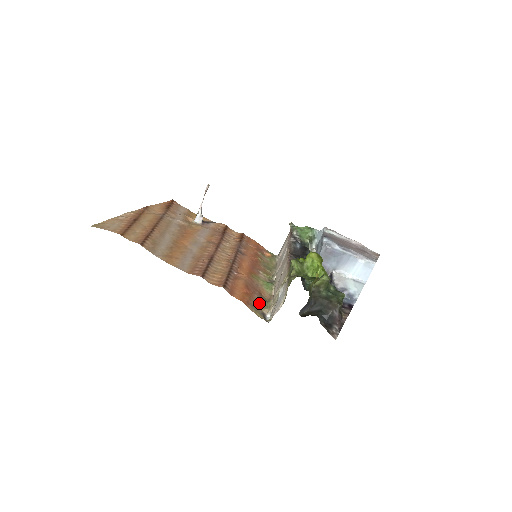
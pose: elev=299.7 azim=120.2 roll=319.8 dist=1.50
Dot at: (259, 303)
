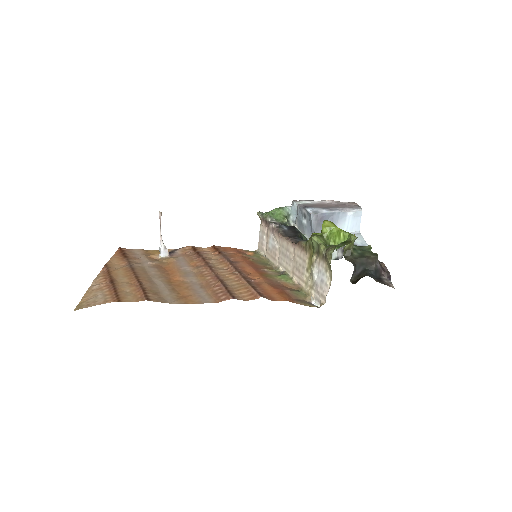
Dot at: (297, 296)
